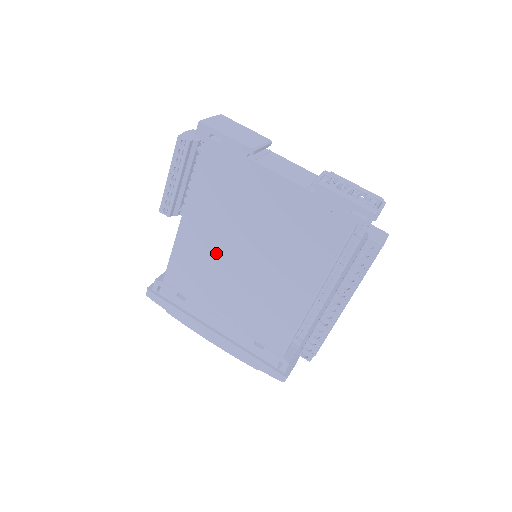
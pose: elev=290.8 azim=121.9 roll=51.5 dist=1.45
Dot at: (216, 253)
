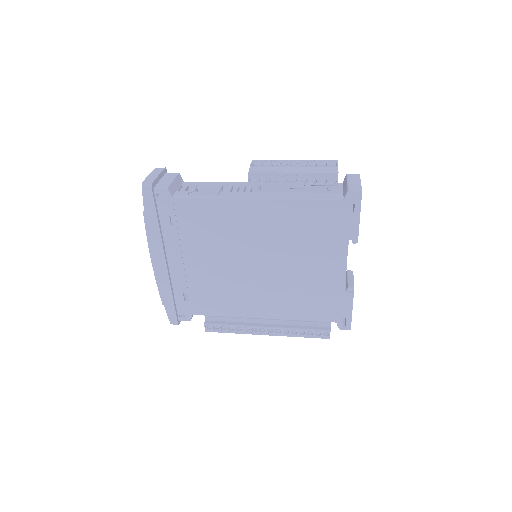
Dot at: (245, 239)
